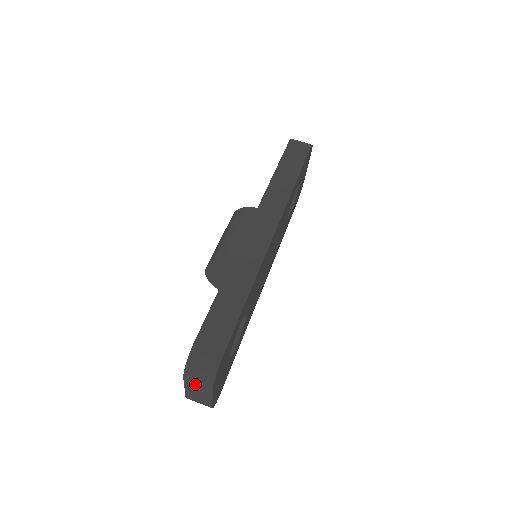
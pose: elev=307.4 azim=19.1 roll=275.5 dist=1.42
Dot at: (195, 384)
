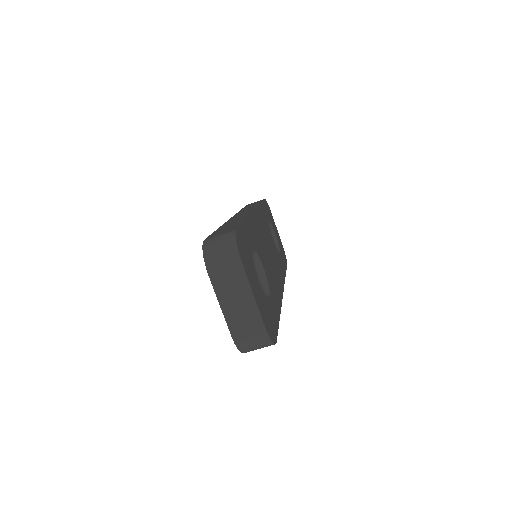
Dot at: (224, 276)
